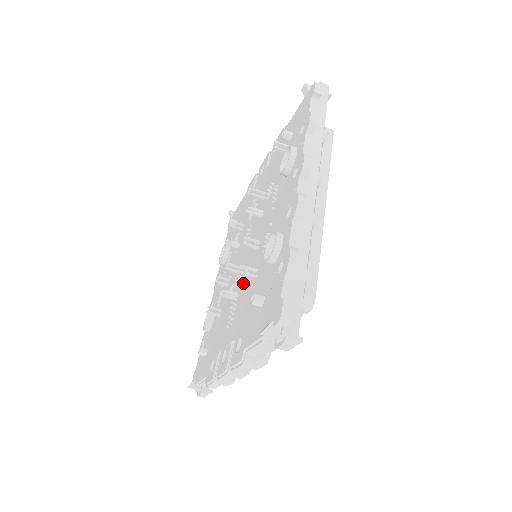
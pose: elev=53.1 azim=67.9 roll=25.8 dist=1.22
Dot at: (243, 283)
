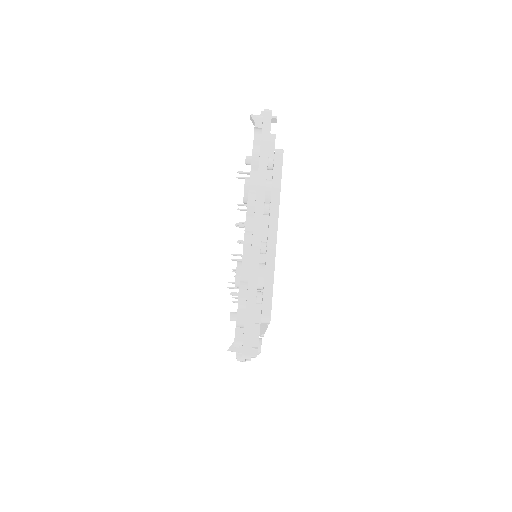
Dot at: occluded
